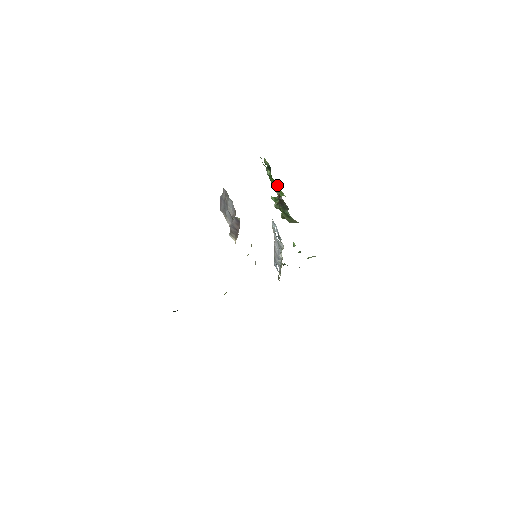
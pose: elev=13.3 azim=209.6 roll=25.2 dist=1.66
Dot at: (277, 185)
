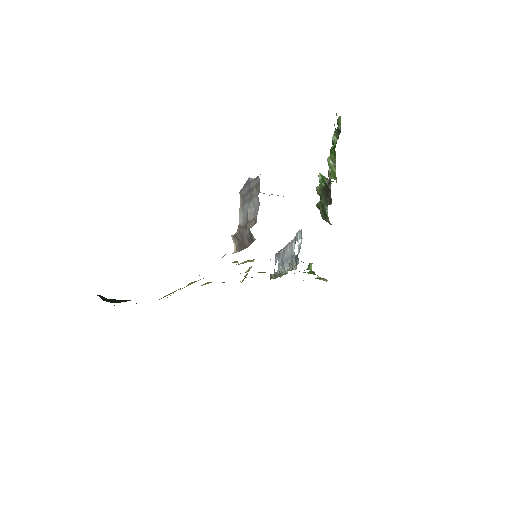
Dot at: (335, 163)
